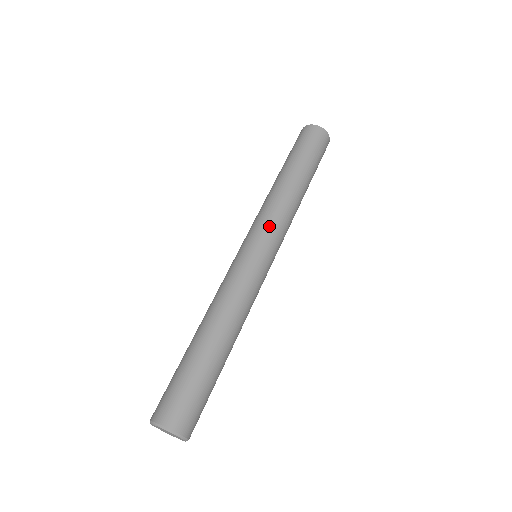
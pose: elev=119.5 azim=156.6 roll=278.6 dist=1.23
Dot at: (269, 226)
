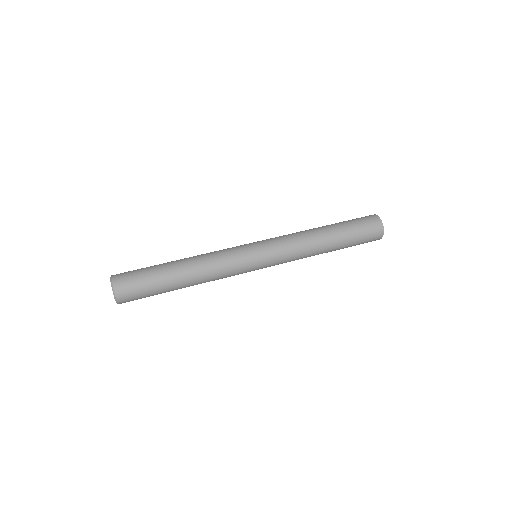
Dot at: (276, 241)
